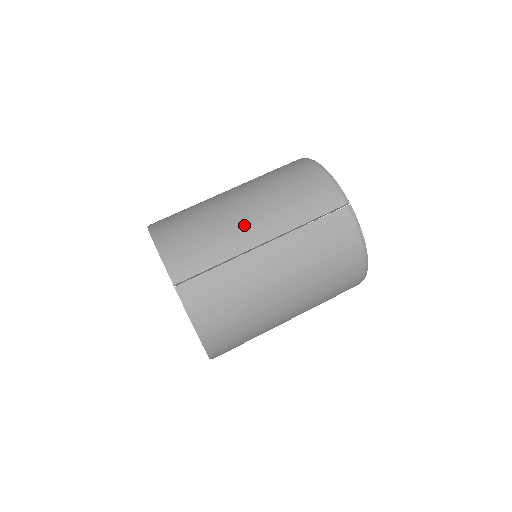
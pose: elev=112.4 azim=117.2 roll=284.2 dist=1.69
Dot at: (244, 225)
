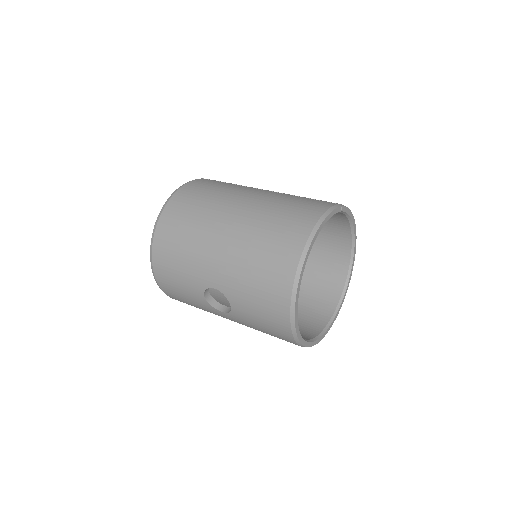
Dot at: occluded
